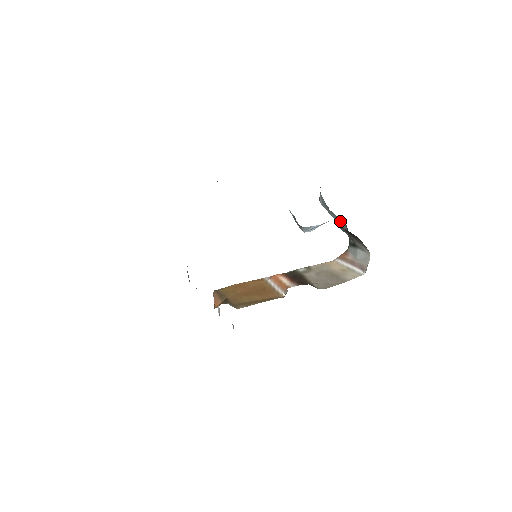
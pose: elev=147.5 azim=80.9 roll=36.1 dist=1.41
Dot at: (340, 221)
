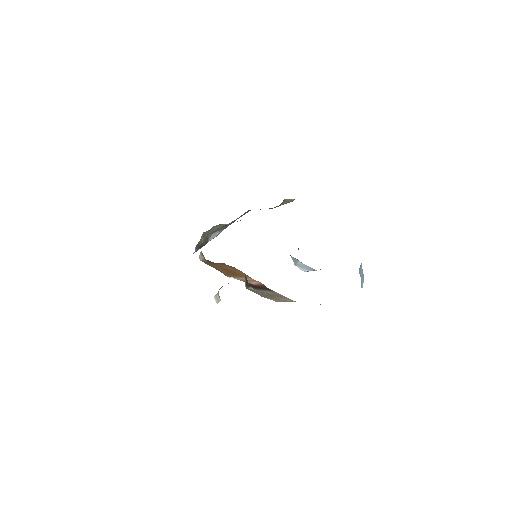
Dot at: occluded
